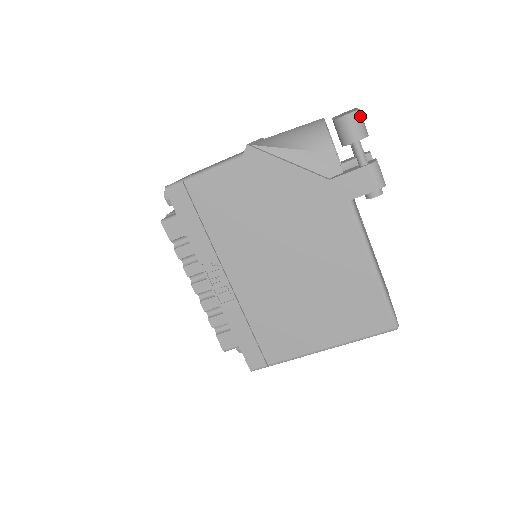
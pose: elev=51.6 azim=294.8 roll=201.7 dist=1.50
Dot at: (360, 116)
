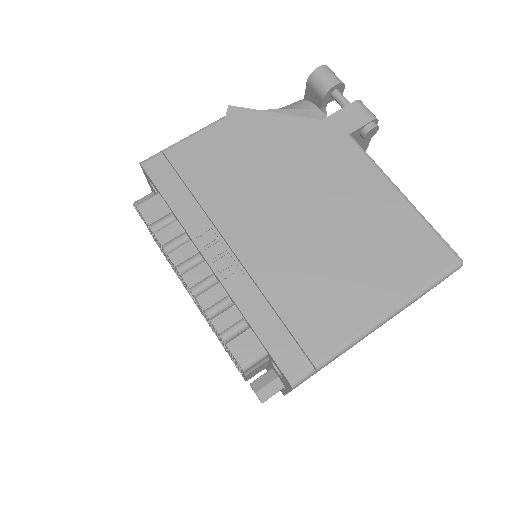
Dot at: (331, 71)
